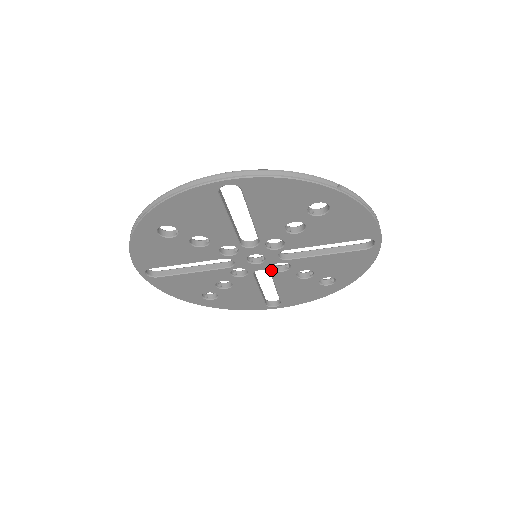
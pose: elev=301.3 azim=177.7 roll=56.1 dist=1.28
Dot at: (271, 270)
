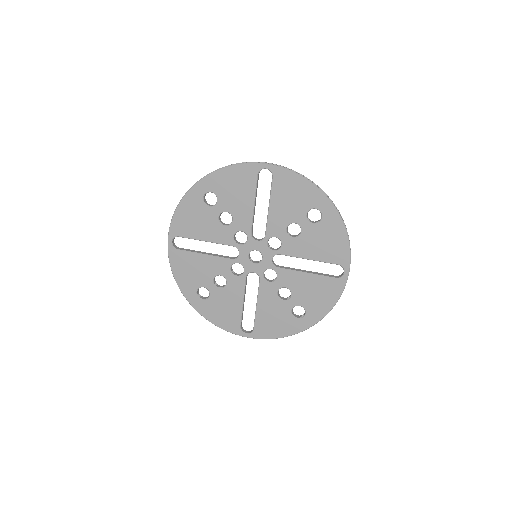
Dot at: (261, 276)
